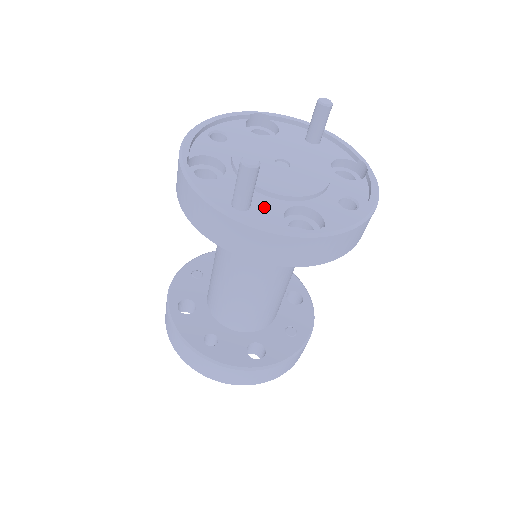
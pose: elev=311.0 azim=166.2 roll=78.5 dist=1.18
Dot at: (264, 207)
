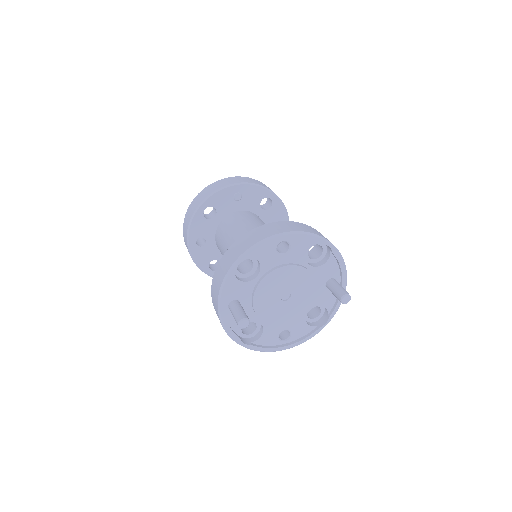
Dot at: occluded
